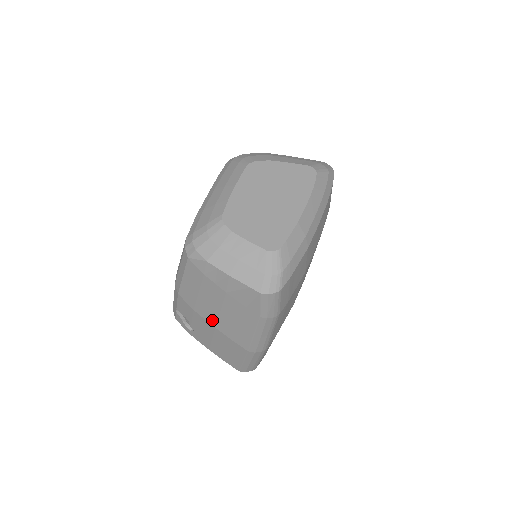
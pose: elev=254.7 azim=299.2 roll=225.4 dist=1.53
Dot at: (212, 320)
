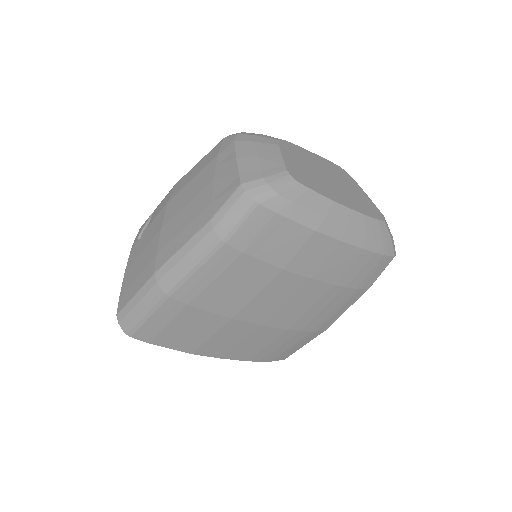
Dot at: (169, 217)
